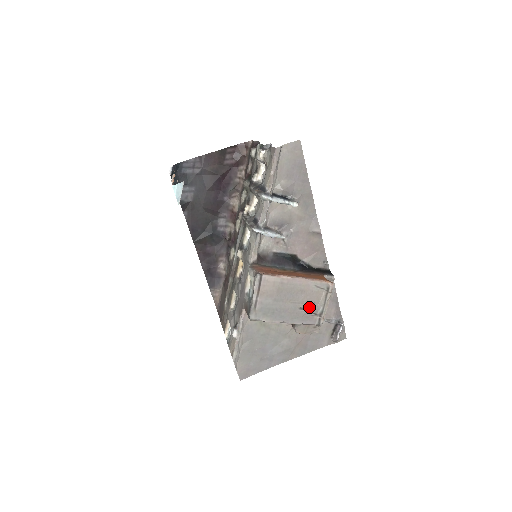
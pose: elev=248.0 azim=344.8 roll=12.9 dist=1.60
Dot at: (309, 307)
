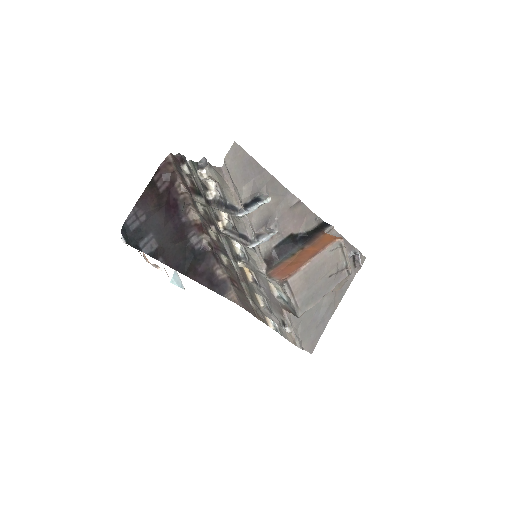
Dot at: (335, 270)
